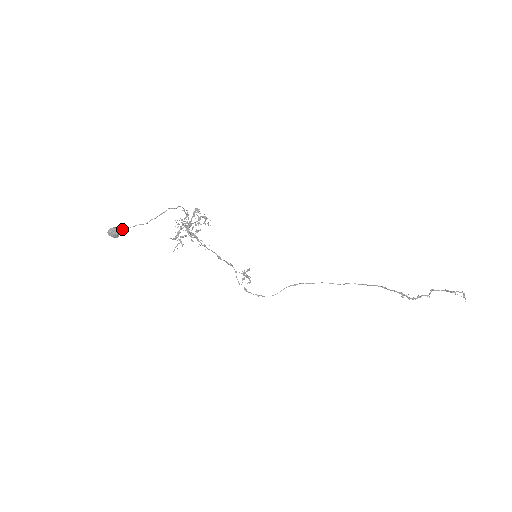
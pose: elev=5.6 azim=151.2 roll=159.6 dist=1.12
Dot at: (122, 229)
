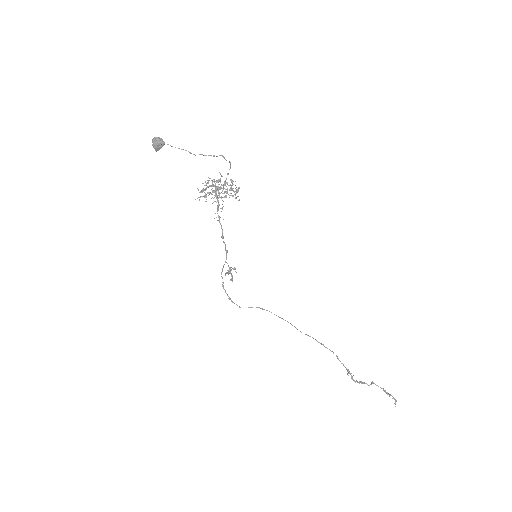
Dot at: occluded
